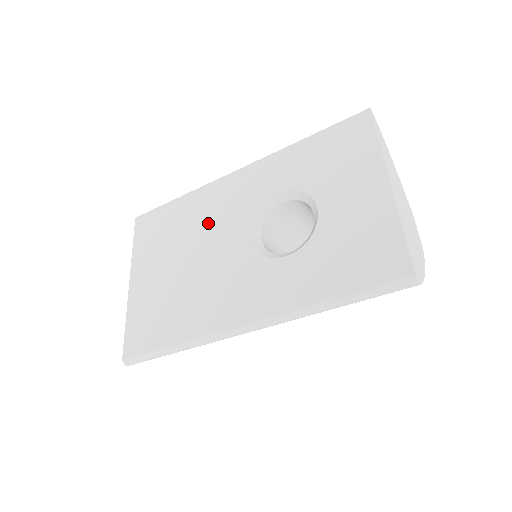
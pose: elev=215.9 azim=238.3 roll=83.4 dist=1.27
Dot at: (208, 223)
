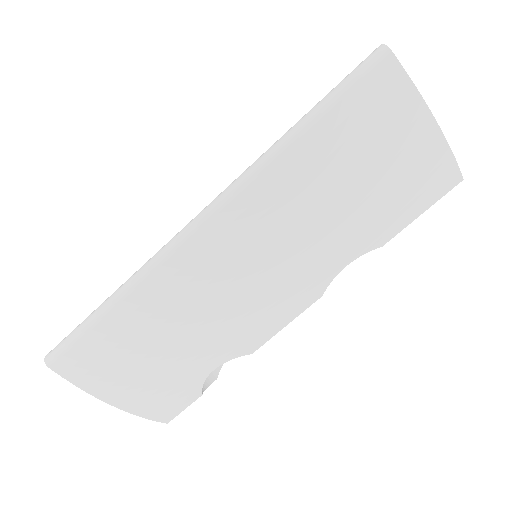
Dot at: occluded
